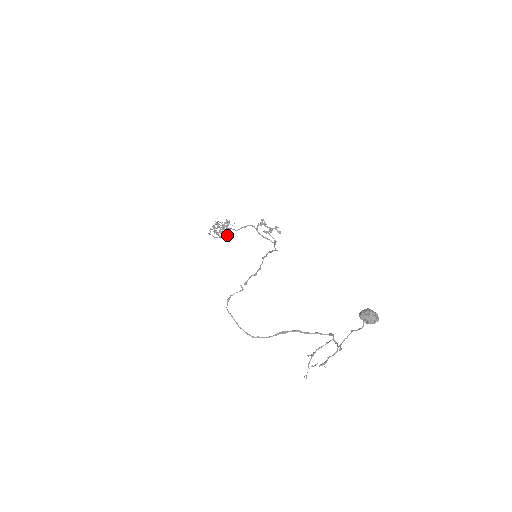
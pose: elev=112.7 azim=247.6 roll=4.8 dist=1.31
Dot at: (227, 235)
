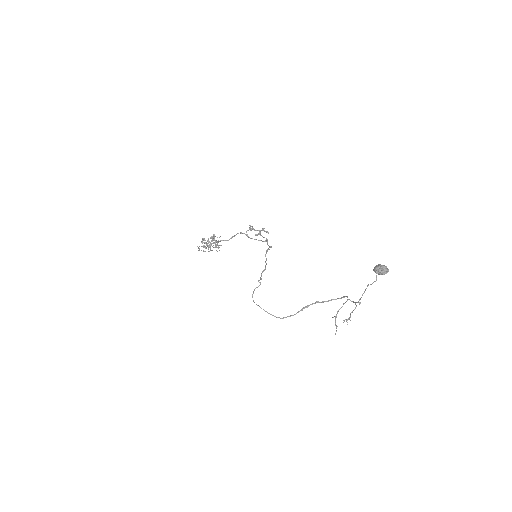
Dot at: occluded
